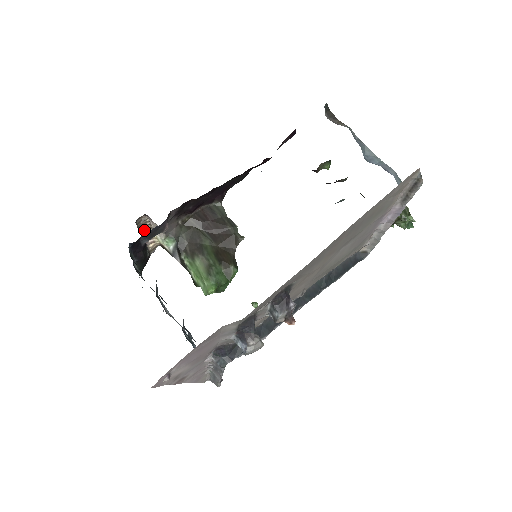
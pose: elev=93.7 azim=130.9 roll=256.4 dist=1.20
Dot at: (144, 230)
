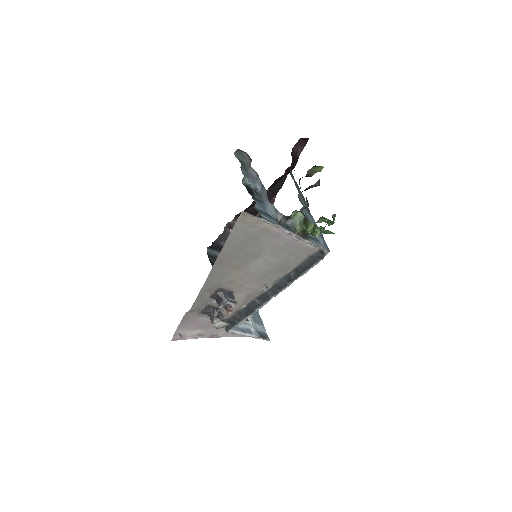
Dot at: occluded
